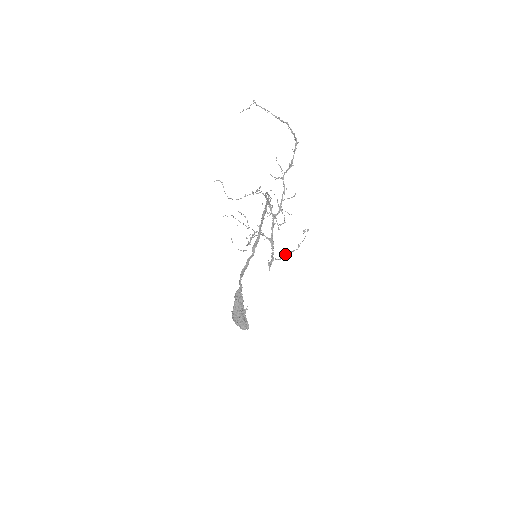
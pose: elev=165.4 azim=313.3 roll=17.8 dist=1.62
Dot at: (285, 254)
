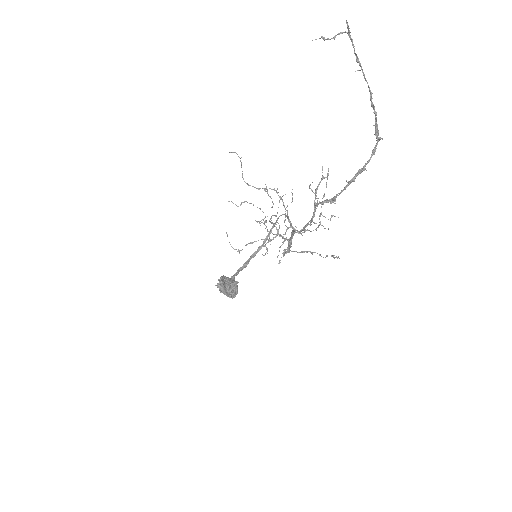
Dot at: (309, 251)
